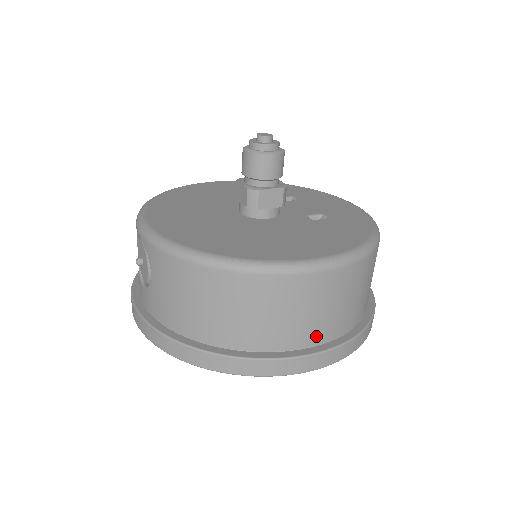
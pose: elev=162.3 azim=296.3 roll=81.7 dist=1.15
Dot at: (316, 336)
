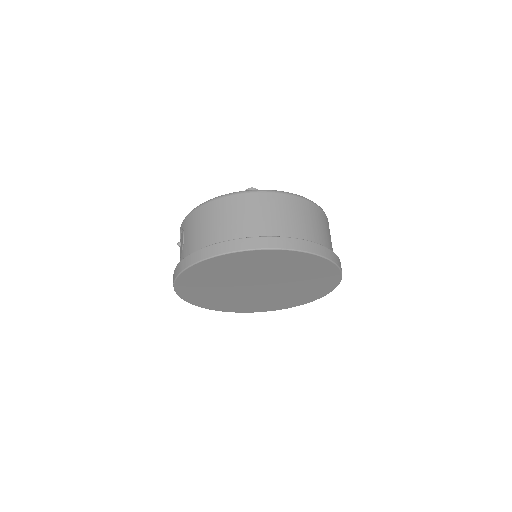
Dot at: (281, 233)
